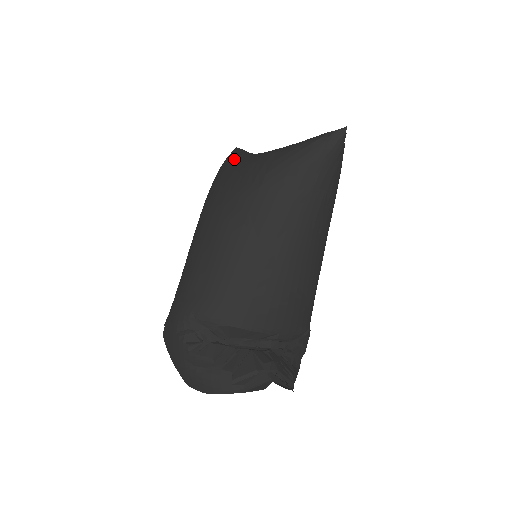
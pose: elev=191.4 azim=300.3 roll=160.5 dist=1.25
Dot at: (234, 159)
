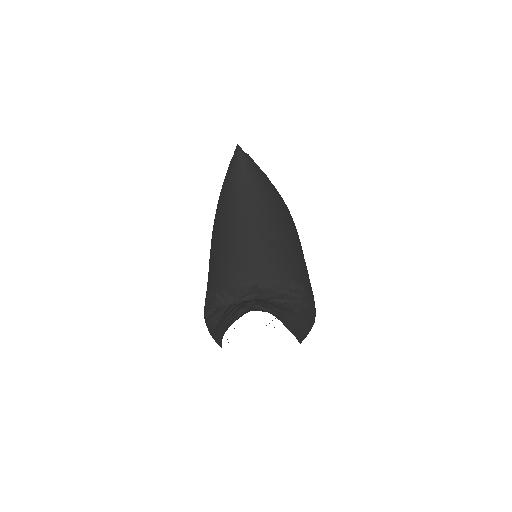
Dot at: occluded
